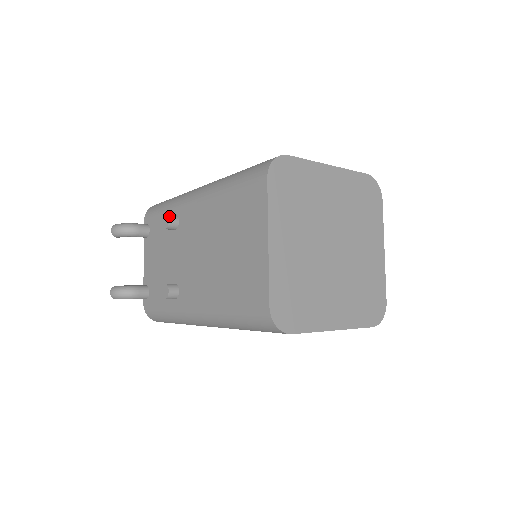
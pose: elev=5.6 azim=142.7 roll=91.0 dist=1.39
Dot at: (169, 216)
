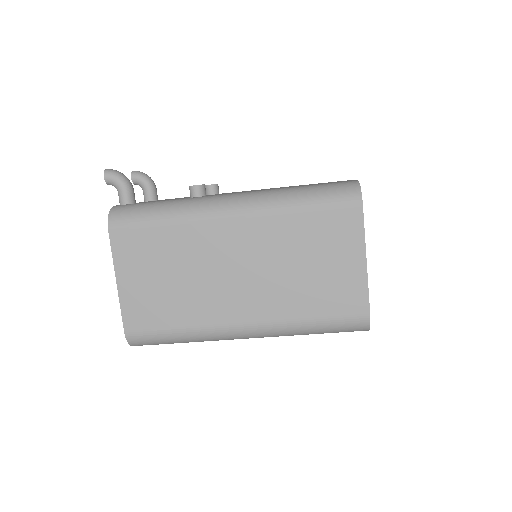
Dot at: occluded
